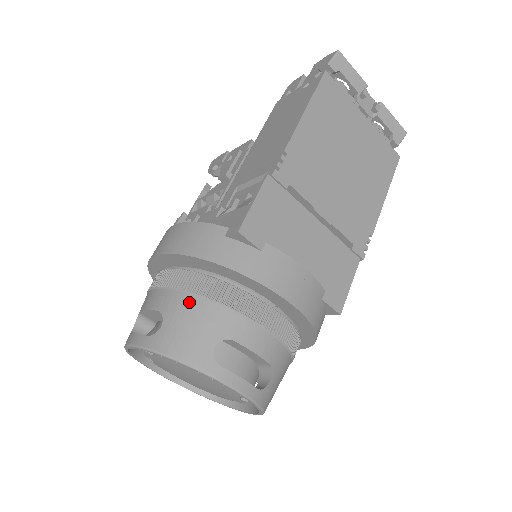
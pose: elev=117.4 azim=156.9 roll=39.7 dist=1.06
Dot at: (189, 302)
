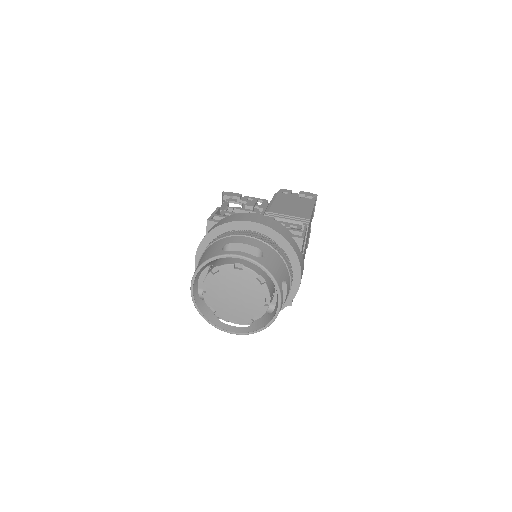
Dot at: (275, 254)
